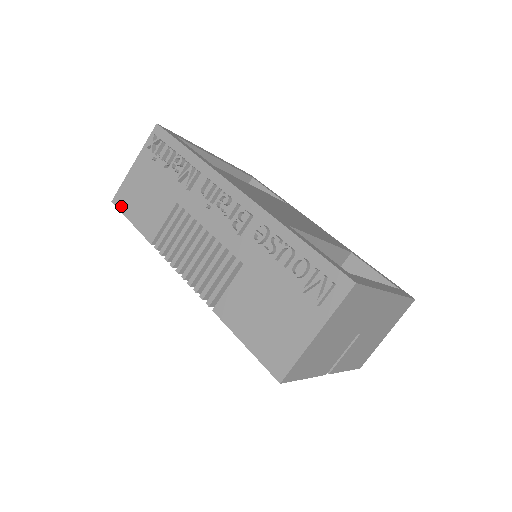
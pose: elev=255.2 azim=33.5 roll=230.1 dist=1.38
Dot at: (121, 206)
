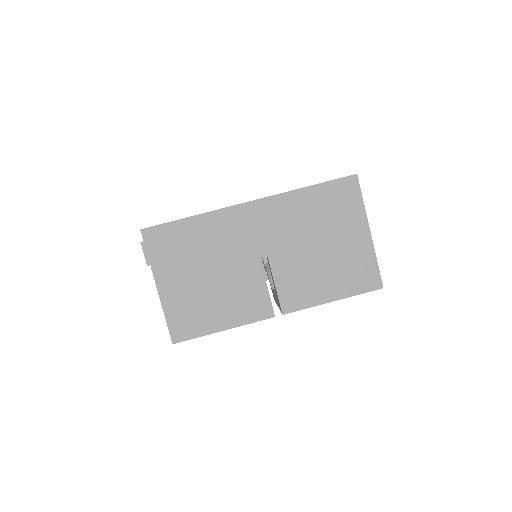
Dot at: occluded
